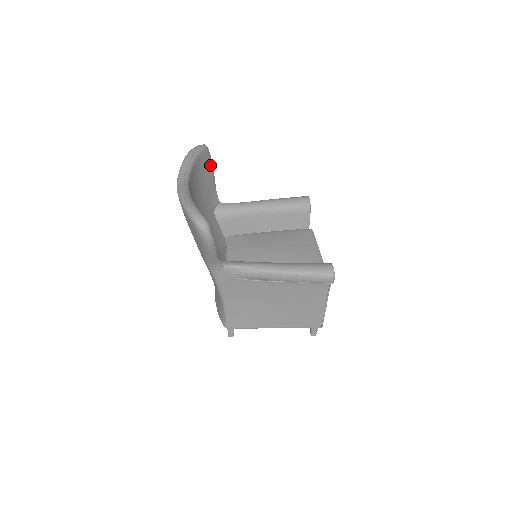
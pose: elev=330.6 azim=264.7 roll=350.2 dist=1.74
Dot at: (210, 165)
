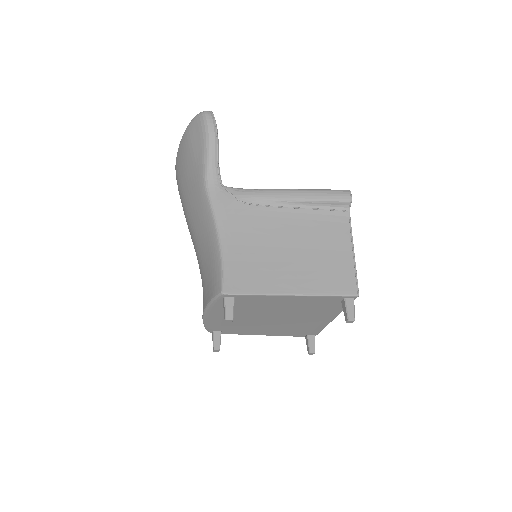
Dot at: occluded
